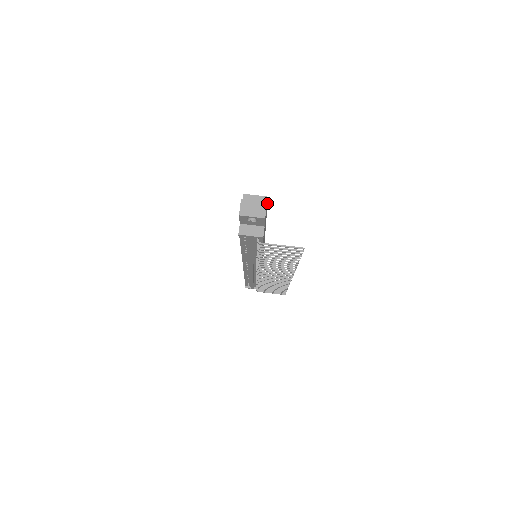
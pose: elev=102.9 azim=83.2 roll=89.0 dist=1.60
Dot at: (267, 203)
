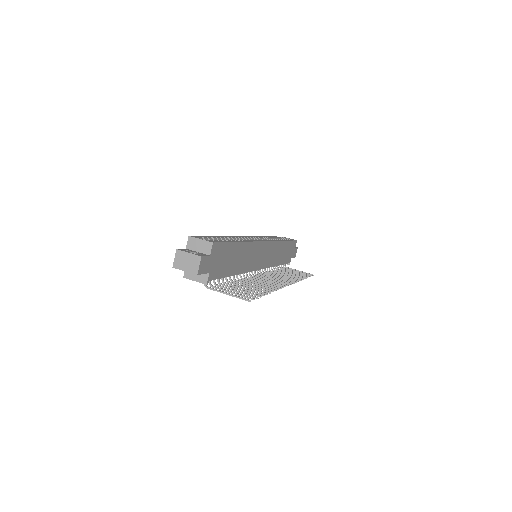
Dot at: (217, 245)
